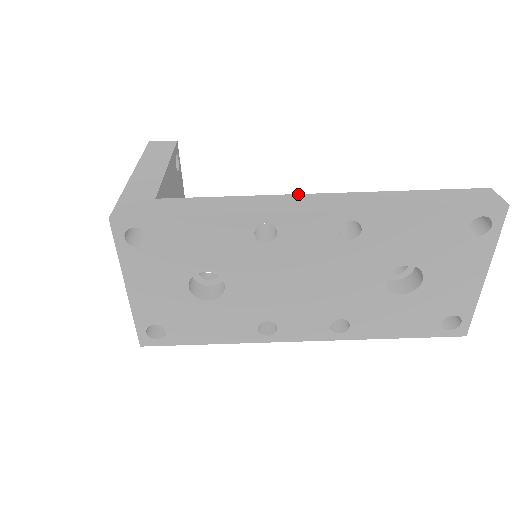
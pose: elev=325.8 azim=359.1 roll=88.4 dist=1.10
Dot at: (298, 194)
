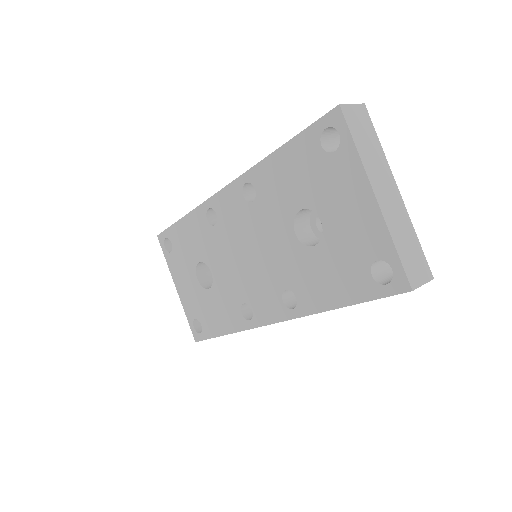
Dot at: occluded
